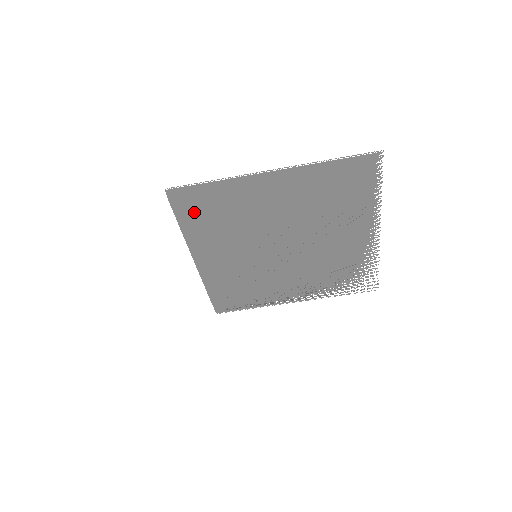
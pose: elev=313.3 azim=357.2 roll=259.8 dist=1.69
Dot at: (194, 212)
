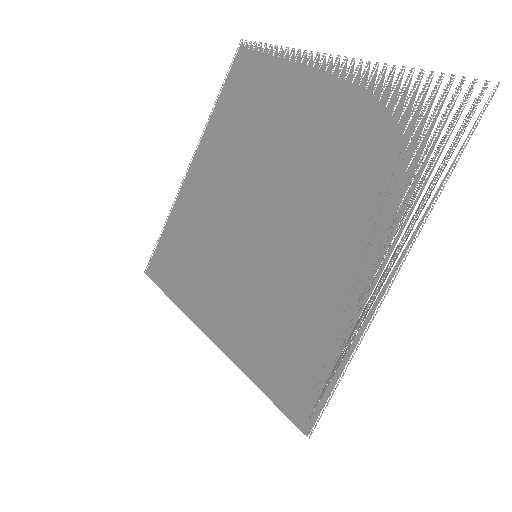
Dot at: (173, 270)
